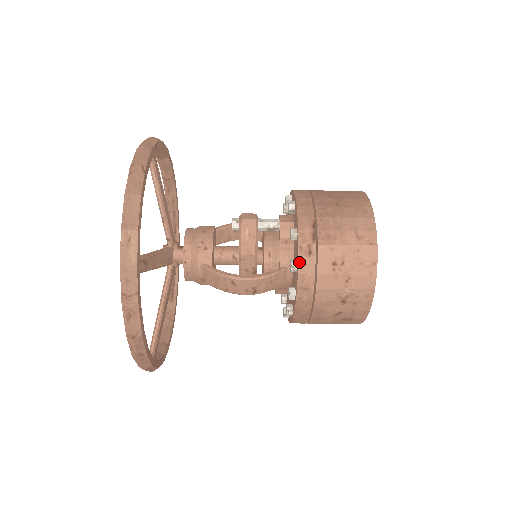
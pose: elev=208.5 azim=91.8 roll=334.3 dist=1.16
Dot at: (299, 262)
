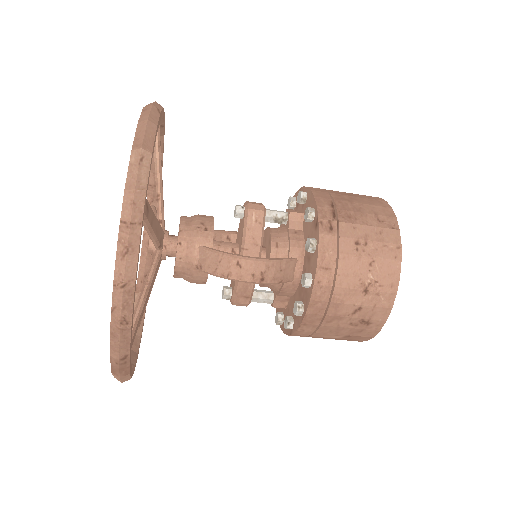
Dot at: (320, 237)
